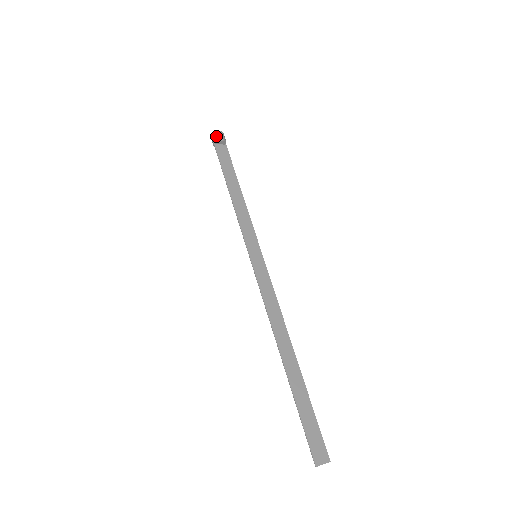
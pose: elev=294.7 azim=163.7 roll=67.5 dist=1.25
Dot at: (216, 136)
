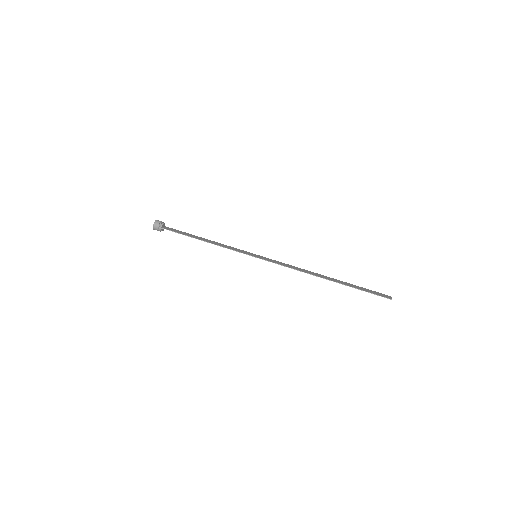
Dot at: (159, 222)
